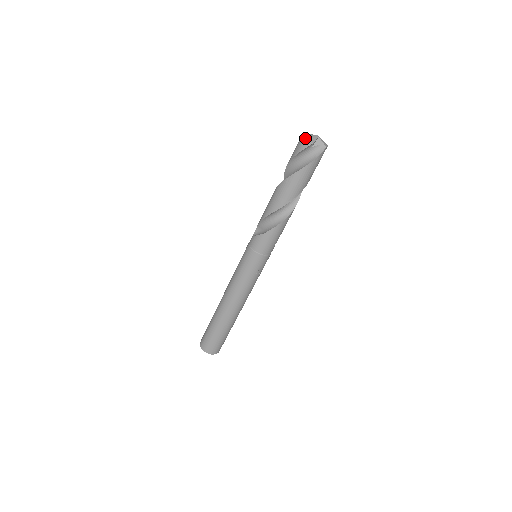
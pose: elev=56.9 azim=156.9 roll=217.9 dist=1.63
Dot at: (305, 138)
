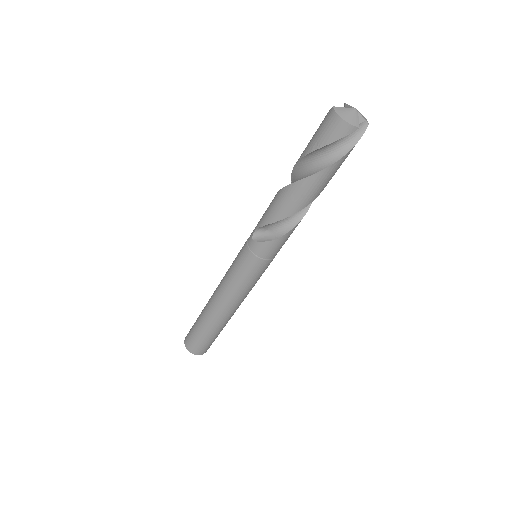
Dot at: (346, 122)
